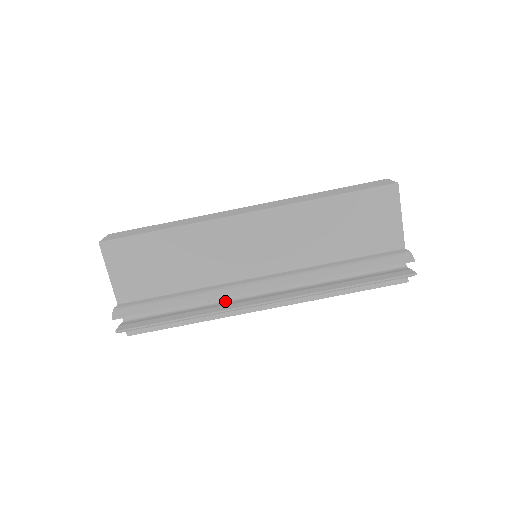
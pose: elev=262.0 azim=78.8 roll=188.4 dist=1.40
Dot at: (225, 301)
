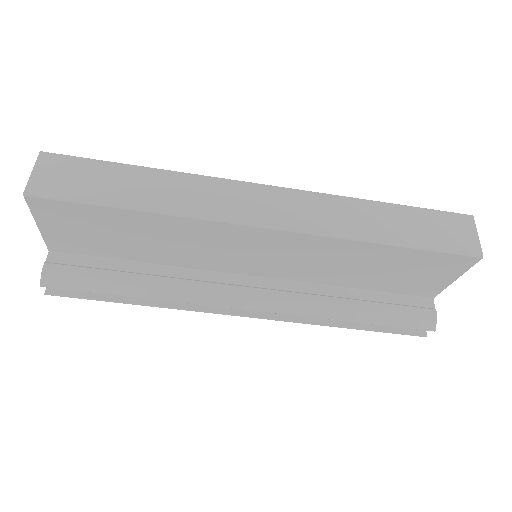
Dot at: occluded
